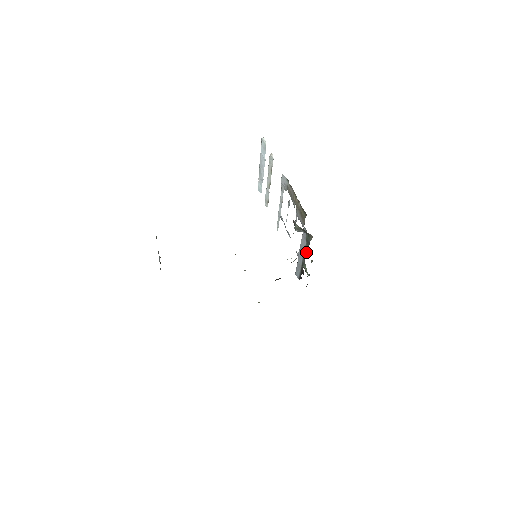
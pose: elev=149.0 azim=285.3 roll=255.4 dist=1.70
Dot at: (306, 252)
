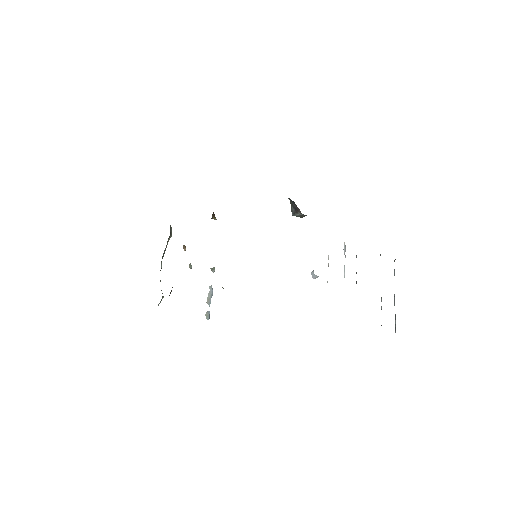
Dot at: occluded
